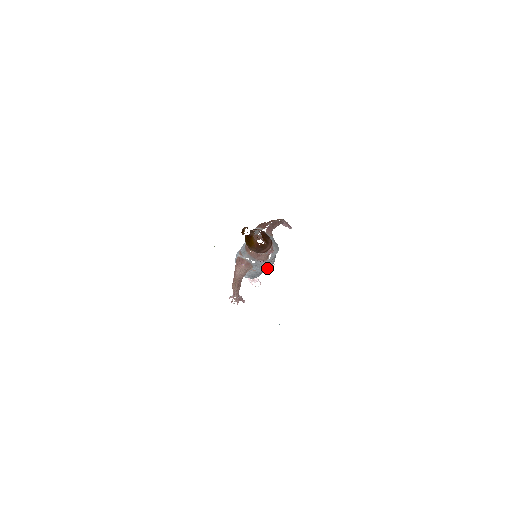
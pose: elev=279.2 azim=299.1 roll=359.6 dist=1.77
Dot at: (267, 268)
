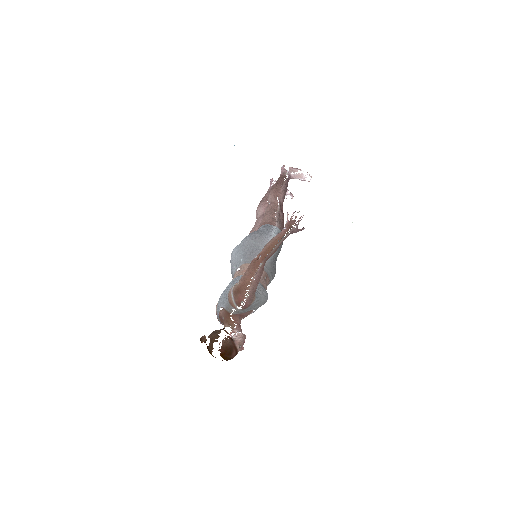
Dot at: occluded
